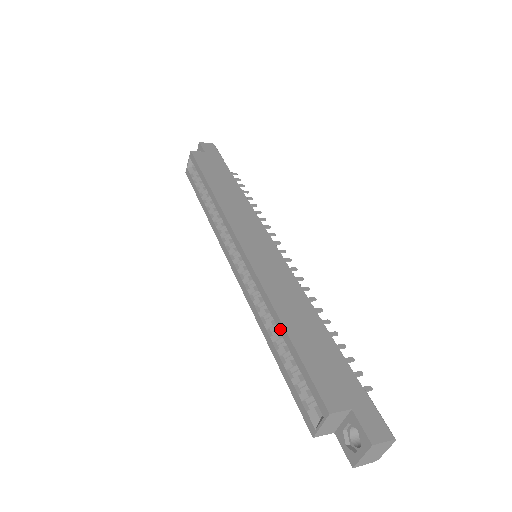
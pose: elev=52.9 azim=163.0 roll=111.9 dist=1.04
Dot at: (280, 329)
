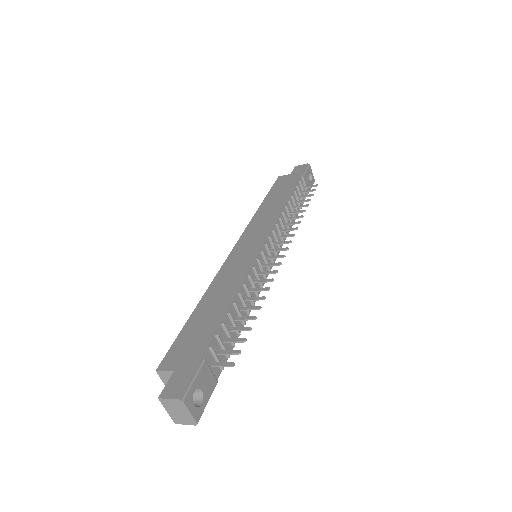
Dot at: occluded
